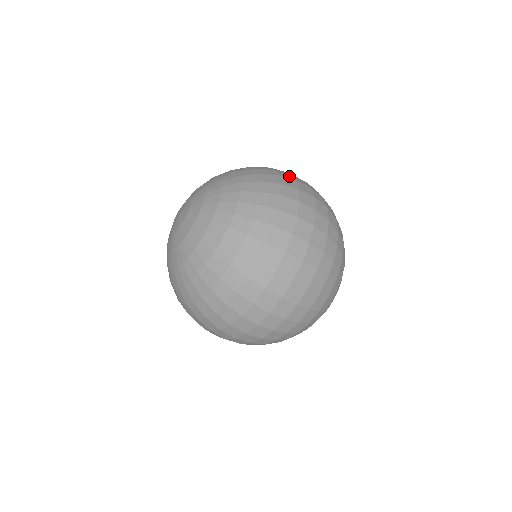
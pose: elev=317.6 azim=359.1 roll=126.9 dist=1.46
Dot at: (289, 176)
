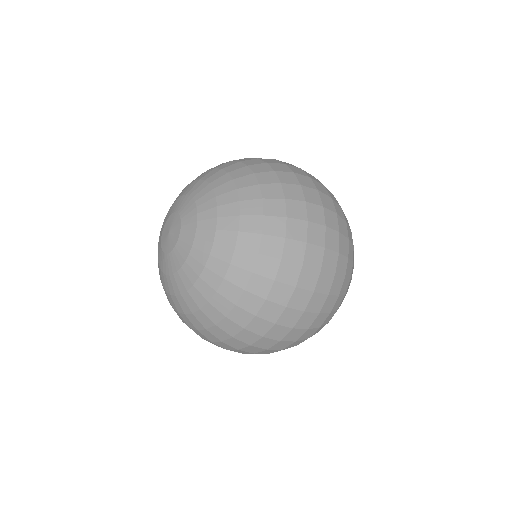
Dot at: occluded
